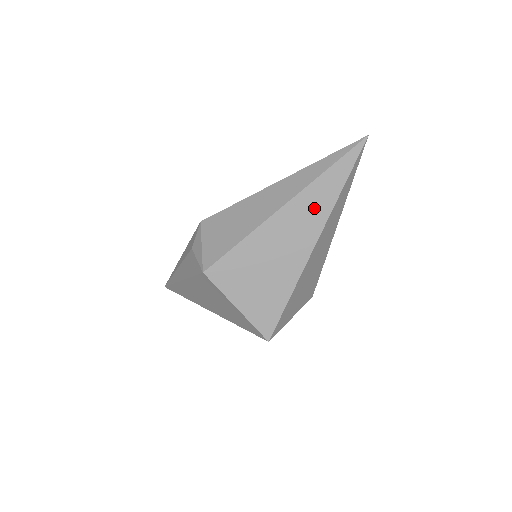
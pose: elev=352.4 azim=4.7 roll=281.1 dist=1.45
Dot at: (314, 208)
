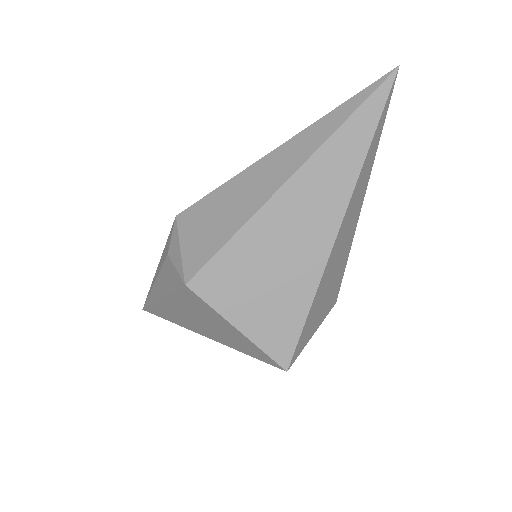
Dot at: (332, 177)
